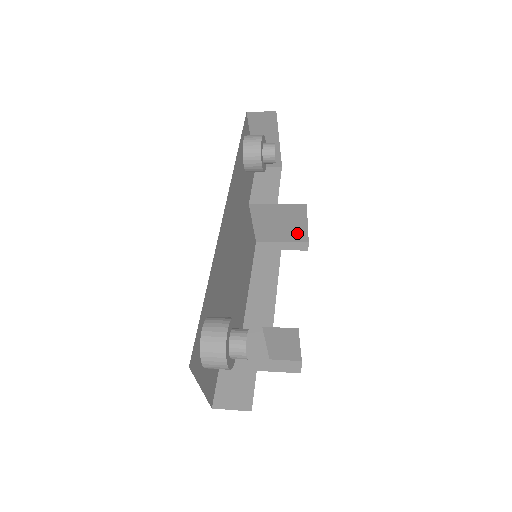
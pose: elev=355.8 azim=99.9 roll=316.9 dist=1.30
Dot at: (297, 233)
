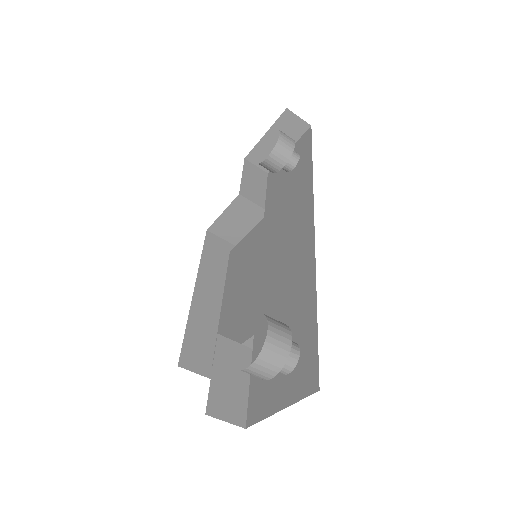
Dot at: occluded
